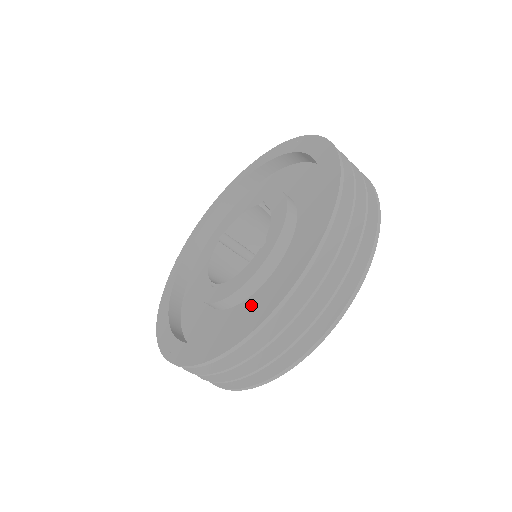
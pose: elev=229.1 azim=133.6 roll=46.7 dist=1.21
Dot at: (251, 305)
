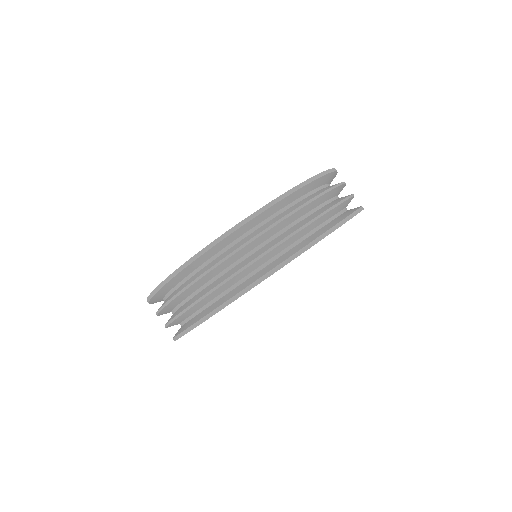
Dot at: occluded
